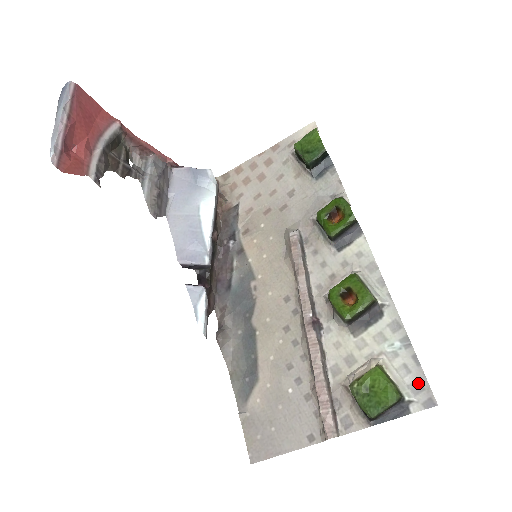
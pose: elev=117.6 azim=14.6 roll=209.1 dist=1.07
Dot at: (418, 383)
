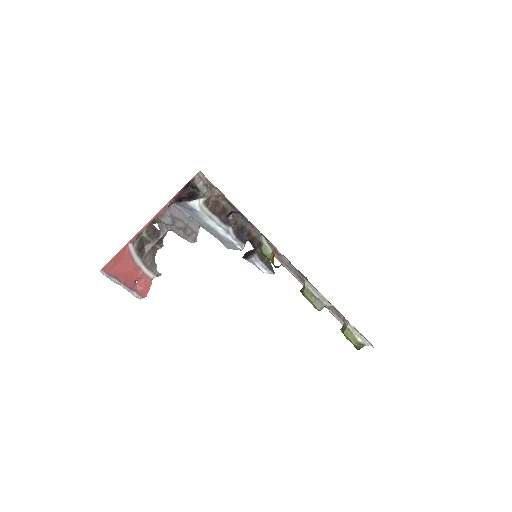
Dot at: occluded
